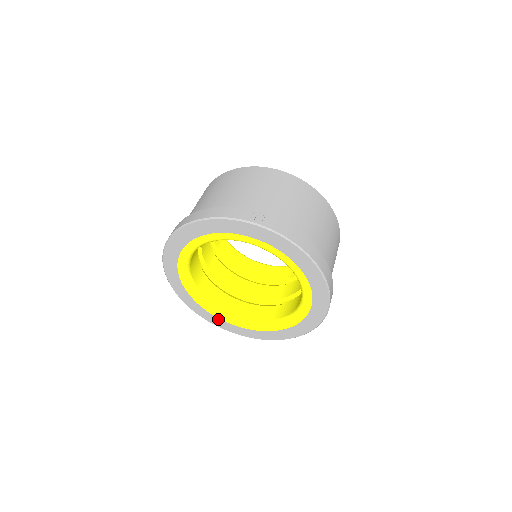
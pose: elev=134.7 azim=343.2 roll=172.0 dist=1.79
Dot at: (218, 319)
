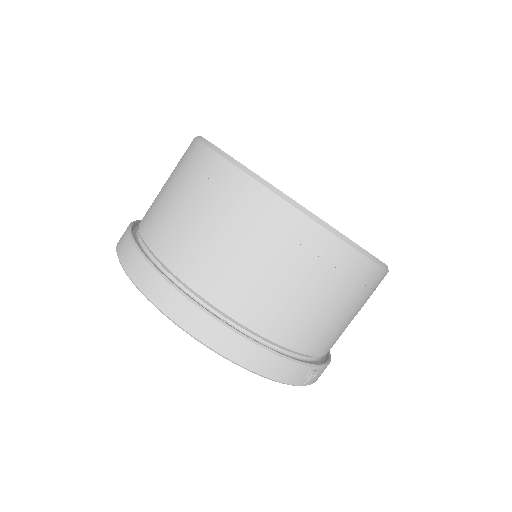
Dot at: occluded
